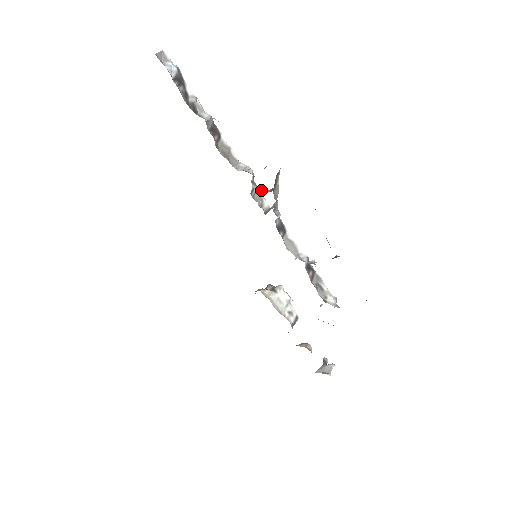
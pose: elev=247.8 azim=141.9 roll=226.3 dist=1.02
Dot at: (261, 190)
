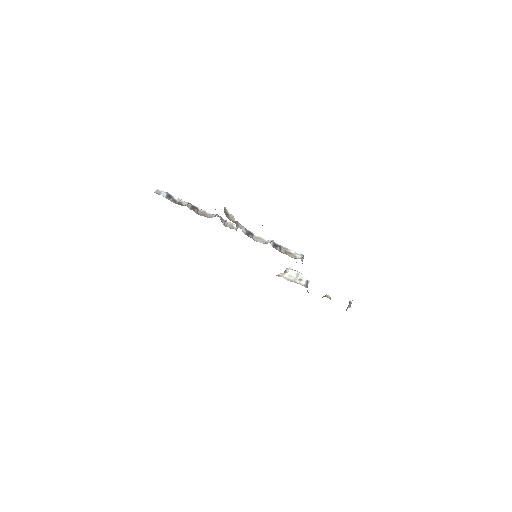
Dot at: (225, 221)
